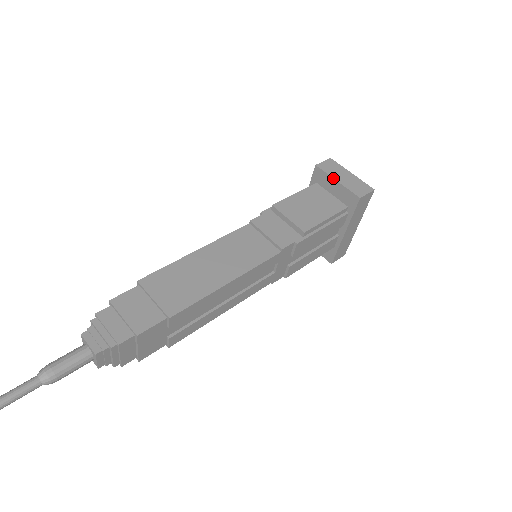
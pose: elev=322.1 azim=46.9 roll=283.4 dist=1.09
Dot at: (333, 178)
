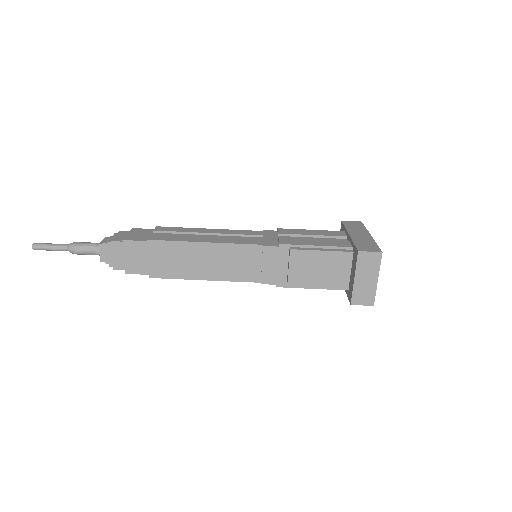
Dot at: (355, 274)
